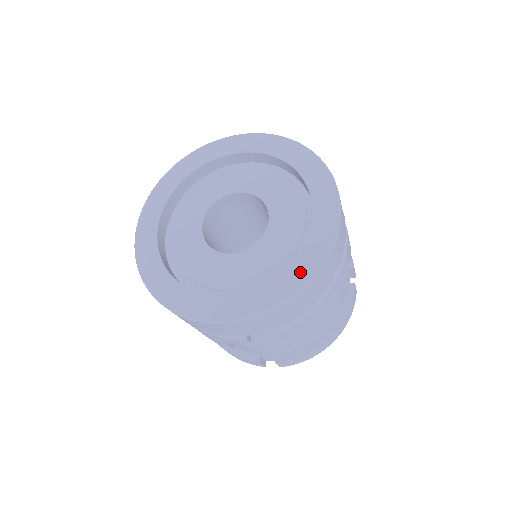
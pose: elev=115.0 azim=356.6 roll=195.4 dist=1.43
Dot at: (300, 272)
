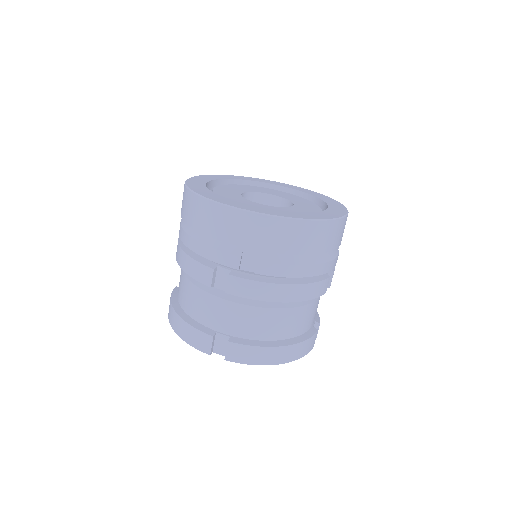
Dot at: (312, 216)
